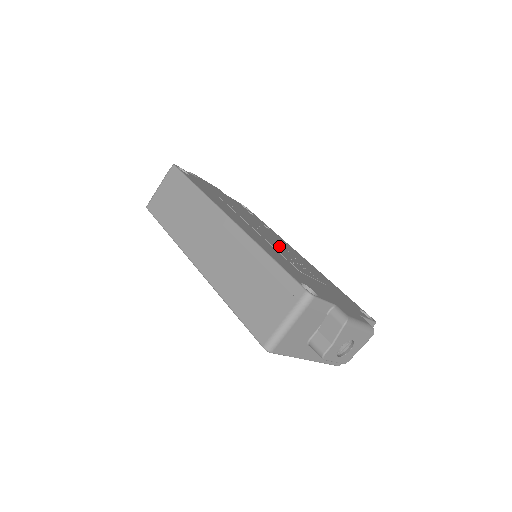
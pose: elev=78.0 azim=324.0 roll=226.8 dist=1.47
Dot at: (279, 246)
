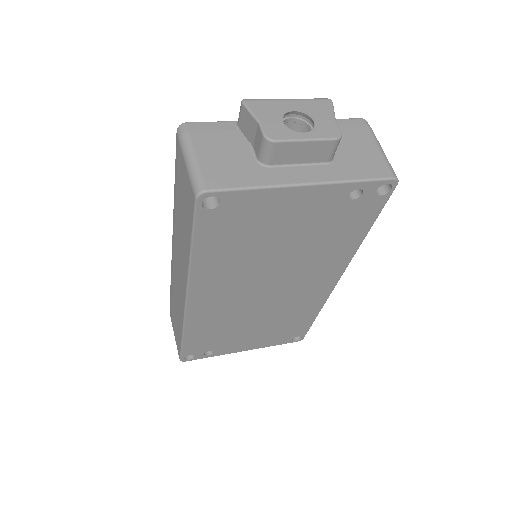
Dot at: occluded
